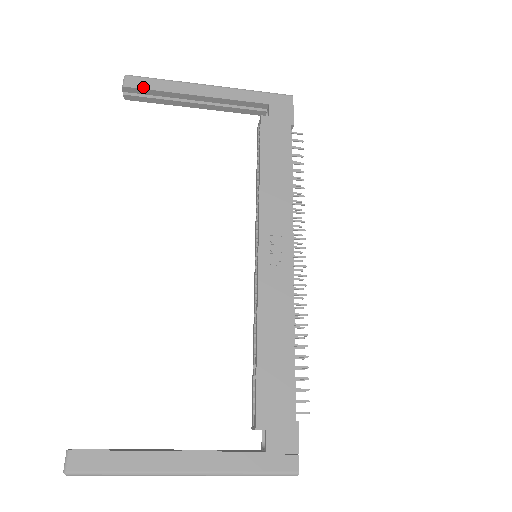
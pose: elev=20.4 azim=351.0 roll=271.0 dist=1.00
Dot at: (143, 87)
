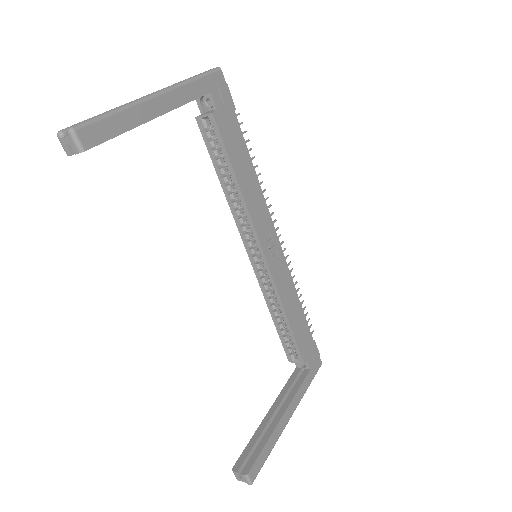
Dot at: (103, 139)
